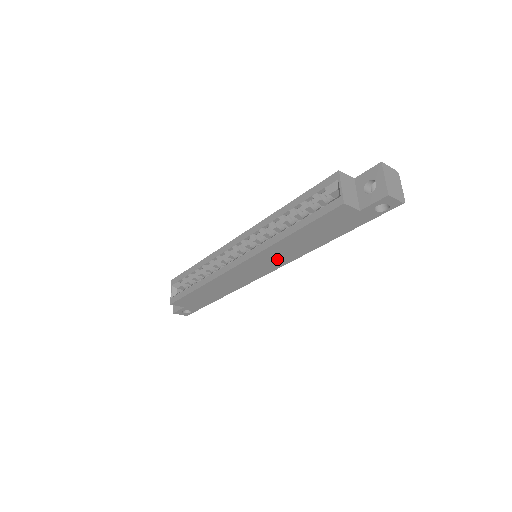
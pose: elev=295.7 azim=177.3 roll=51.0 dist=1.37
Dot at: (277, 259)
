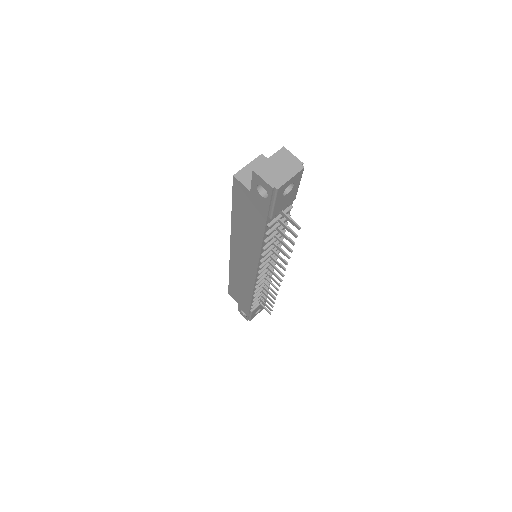
Dot at: (247, 253)
